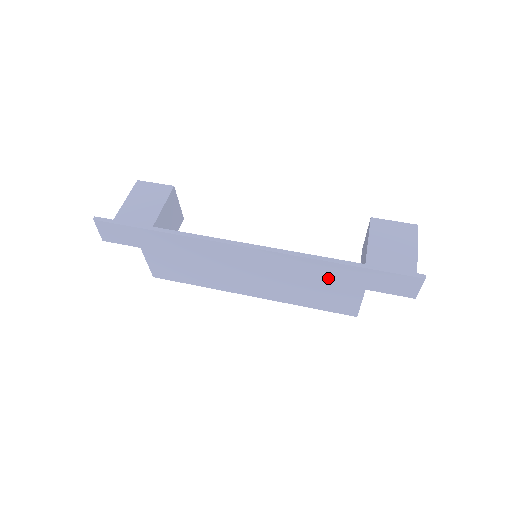
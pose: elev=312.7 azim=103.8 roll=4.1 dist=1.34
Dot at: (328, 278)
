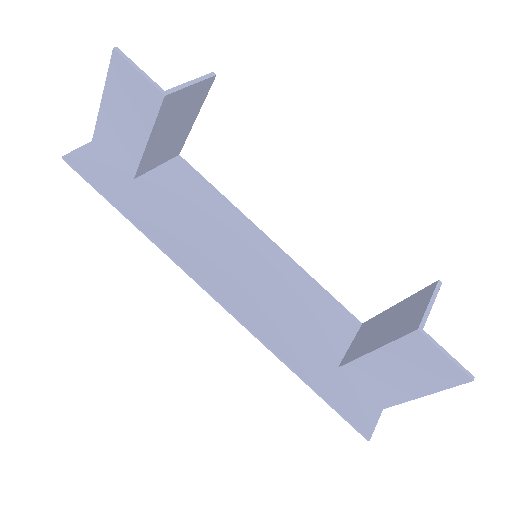
Dot at: (304, 344)
